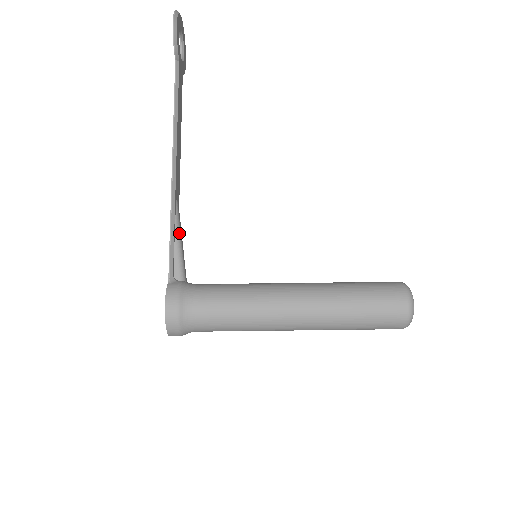
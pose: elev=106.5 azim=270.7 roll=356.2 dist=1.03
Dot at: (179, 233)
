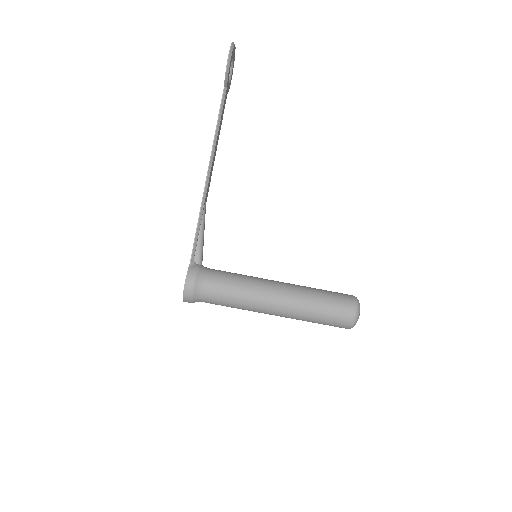
Dot at: (203, 228)
